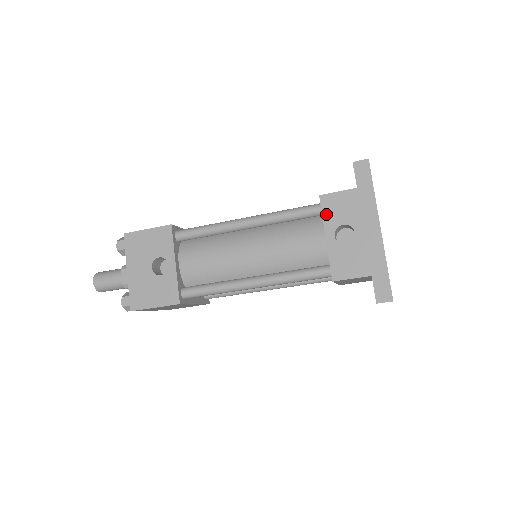
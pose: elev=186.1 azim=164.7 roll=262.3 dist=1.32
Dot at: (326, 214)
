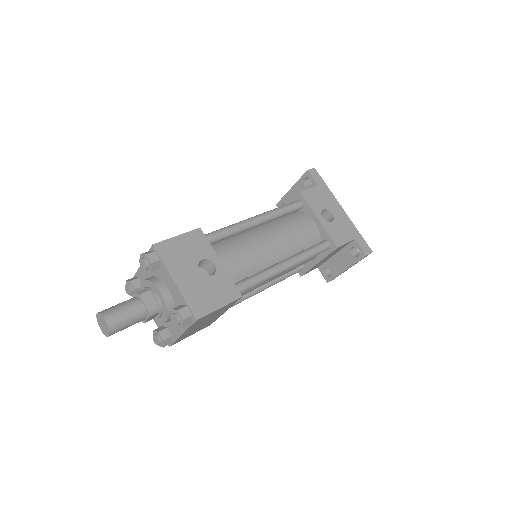
Dot at: (310, 204)
